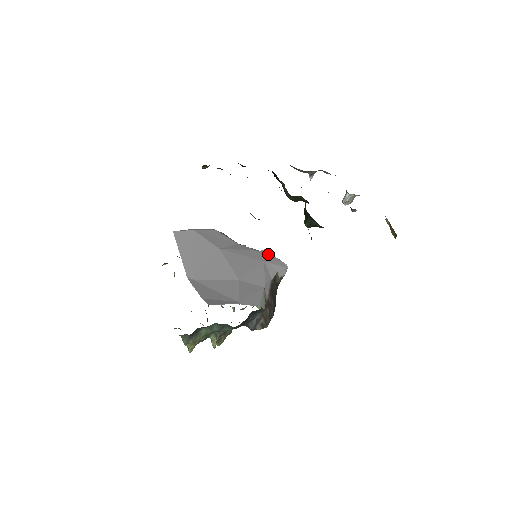
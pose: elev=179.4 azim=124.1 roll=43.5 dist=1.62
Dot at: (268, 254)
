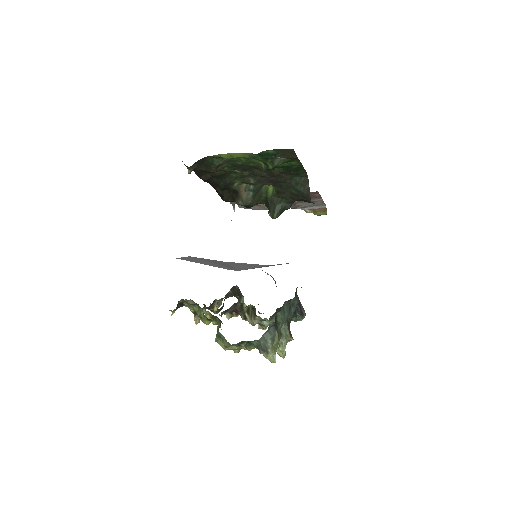
Dot at: occluded
